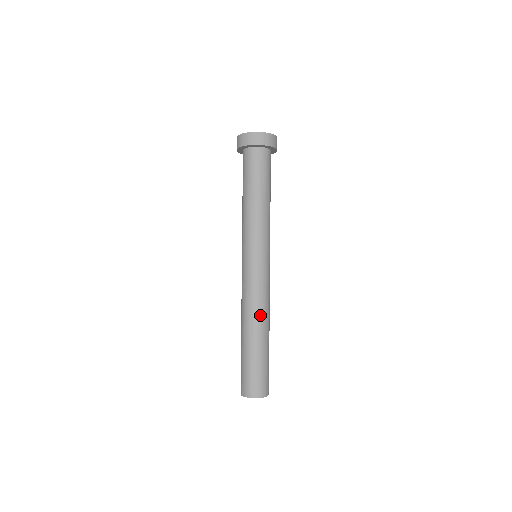
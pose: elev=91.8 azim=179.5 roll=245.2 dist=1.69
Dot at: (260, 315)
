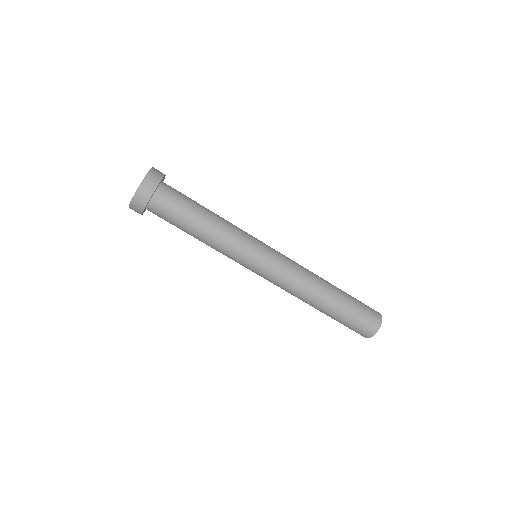
Dot at: (315, 281)
